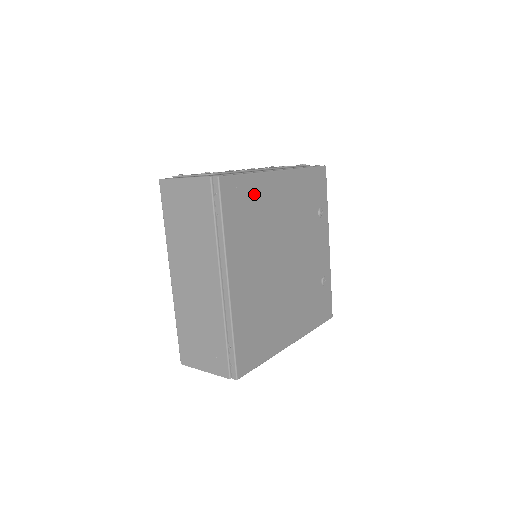
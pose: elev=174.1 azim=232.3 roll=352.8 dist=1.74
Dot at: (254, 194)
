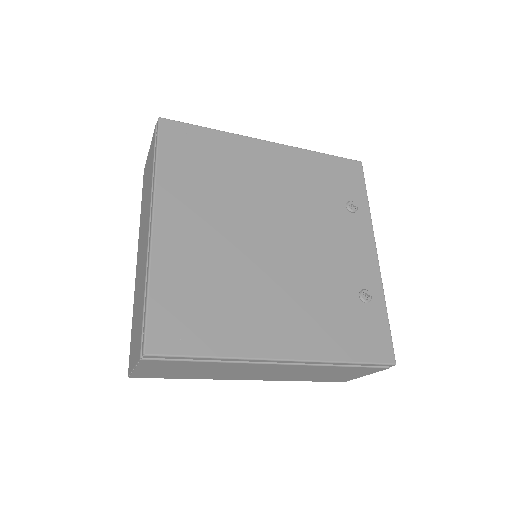
Dot at: (217, 149)
